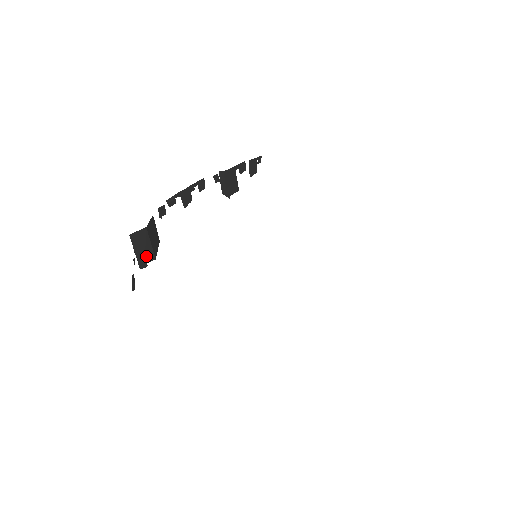
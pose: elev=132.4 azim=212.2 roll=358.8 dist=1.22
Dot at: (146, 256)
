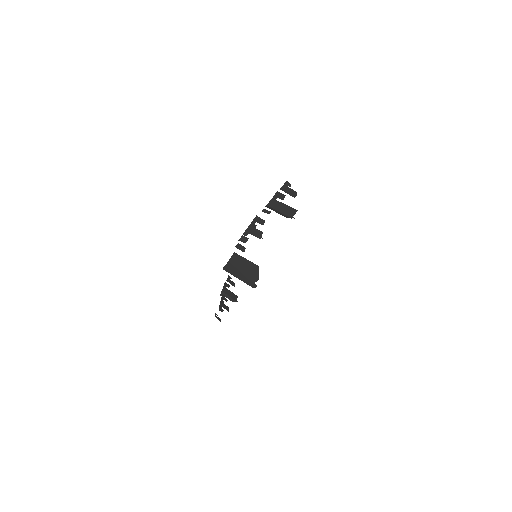
Dot at: (249, 279)
